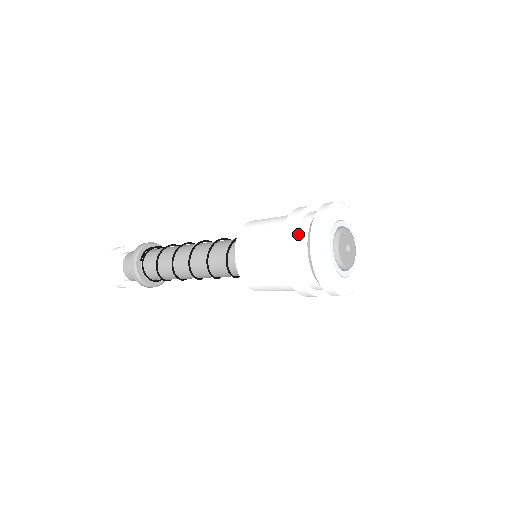
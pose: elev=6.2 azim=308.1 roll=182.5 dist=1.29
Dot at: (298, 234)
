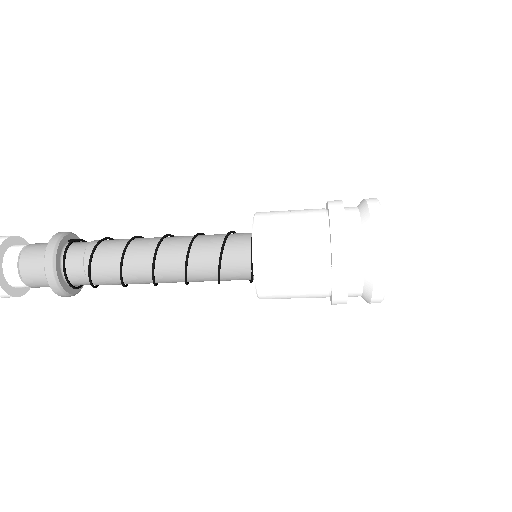
Dot at: (344, 207)
